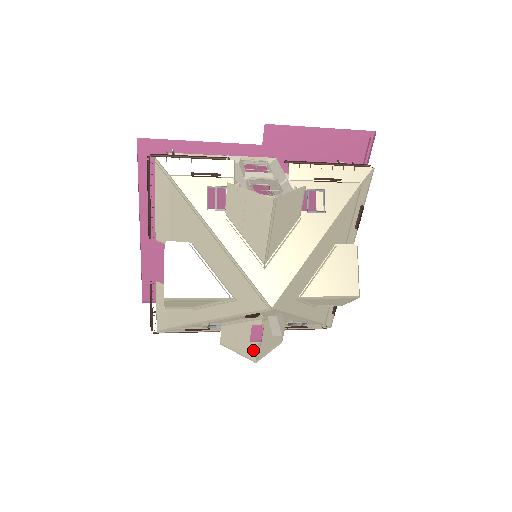
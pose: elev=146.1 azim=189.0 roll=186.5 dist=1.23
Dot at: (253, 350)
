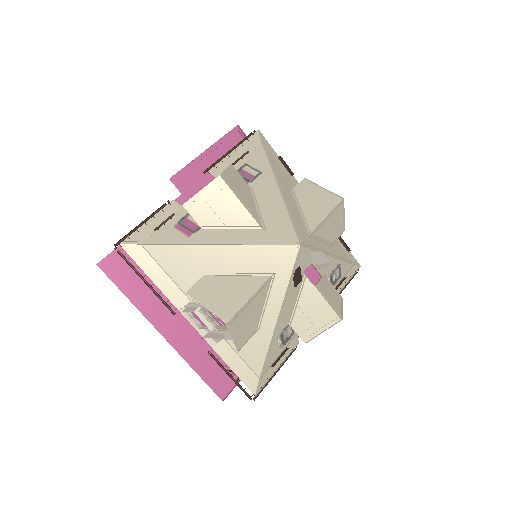
Dot at: (329, 312)
